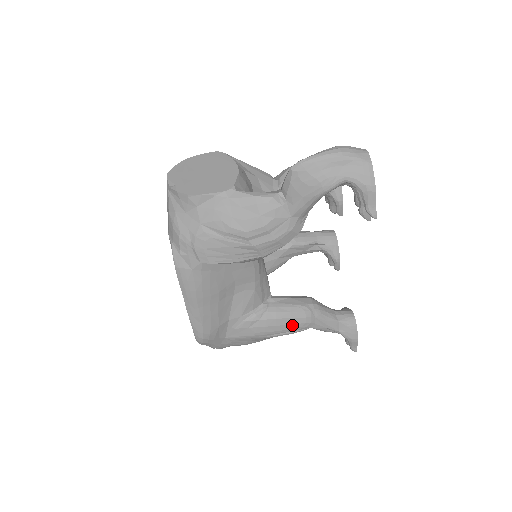
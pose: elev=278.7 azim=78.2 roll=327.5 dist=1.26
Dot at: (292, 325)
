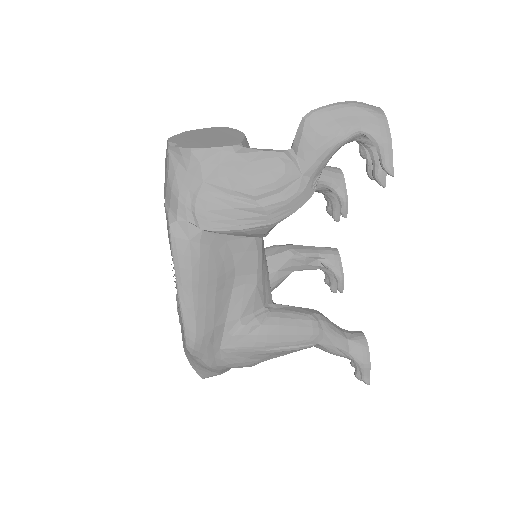
Dot at: (297, 336)
